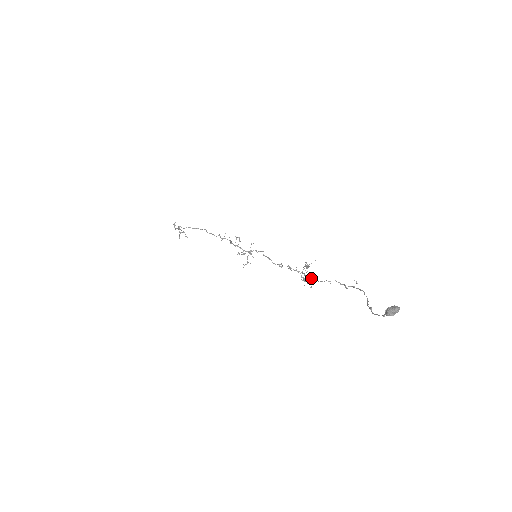
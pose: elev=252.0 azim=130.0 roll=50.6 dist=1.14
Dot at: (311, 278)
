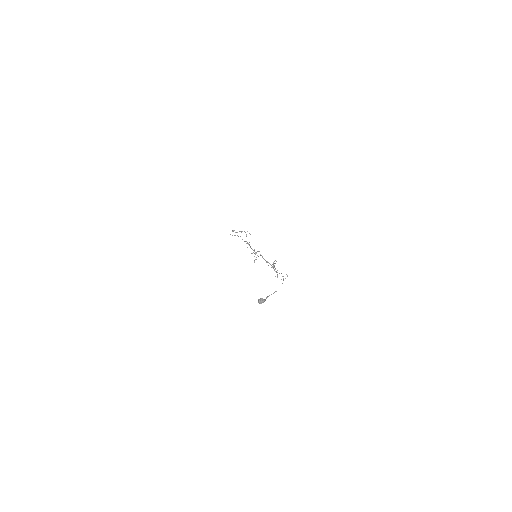
Dot at: (276, 271)
